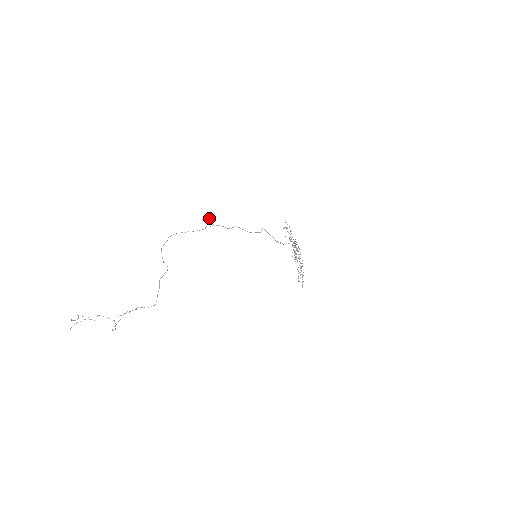
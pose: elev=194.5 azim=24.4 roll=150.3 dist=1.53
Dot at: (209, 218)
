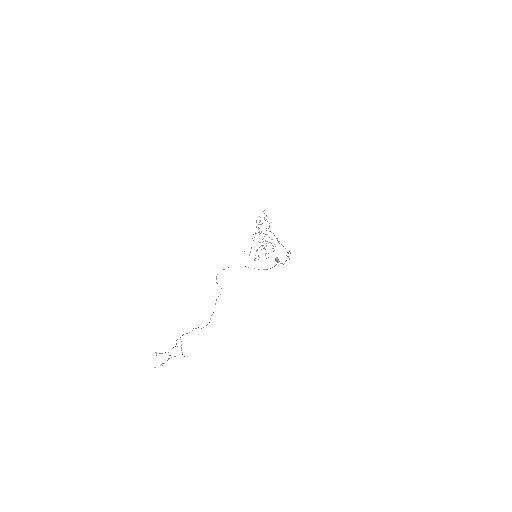
Dot at: occluded
